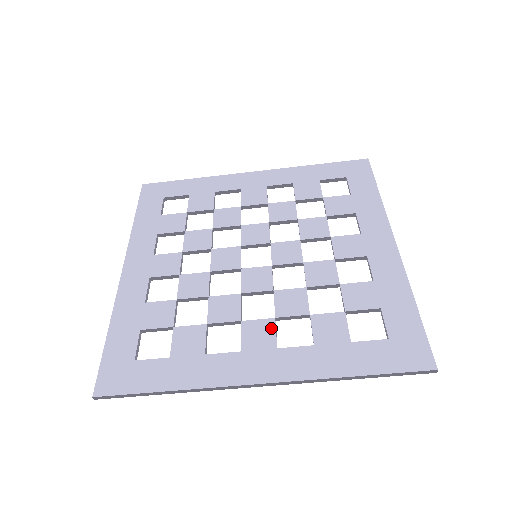
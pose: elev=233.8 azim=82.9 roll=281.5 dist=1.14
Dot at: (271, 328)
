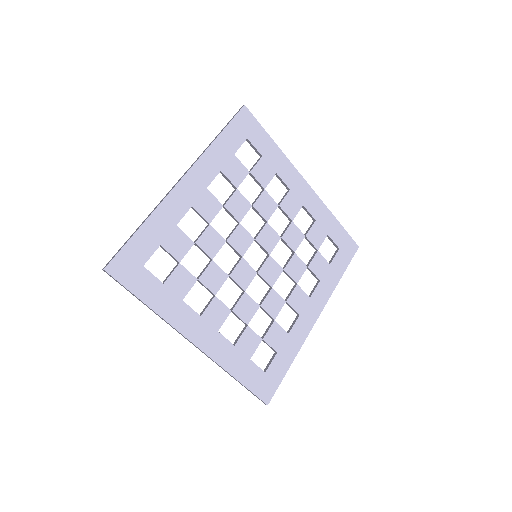
Dot at: (225, 316)
